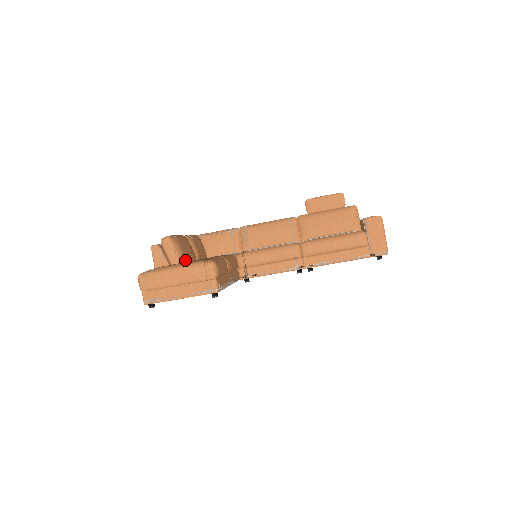
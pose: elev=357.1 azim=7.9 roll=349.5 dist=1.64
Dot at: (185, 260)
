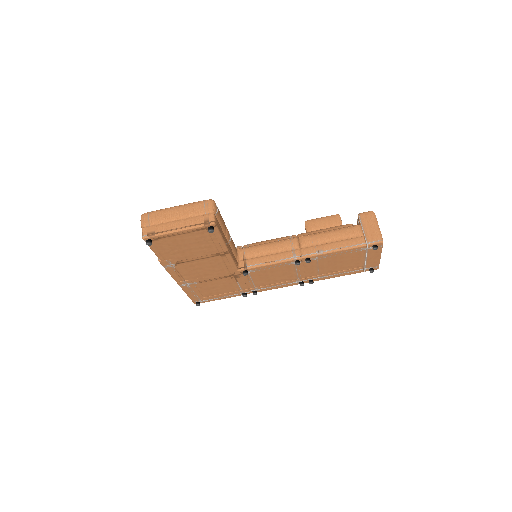
Dot at: occluded
